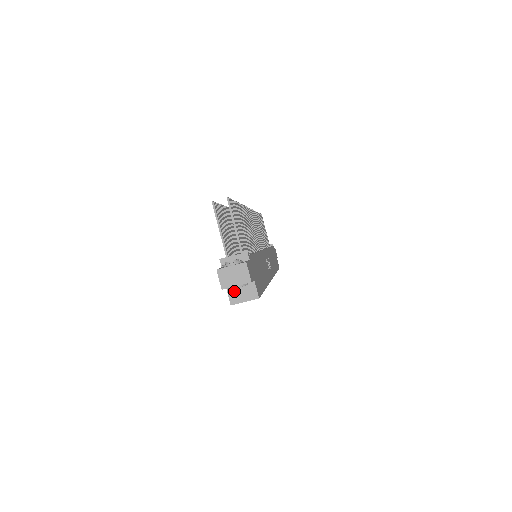
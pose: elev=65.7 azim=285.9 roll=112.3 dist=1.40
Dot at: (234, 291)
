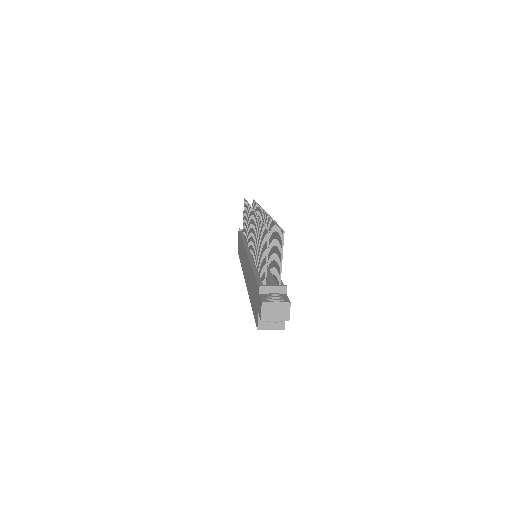
Dot at: occluded
